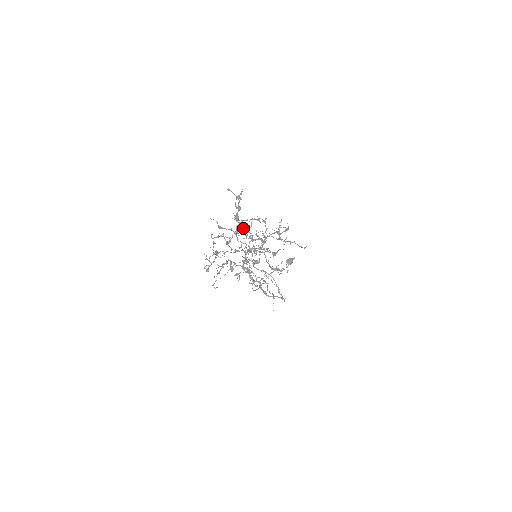
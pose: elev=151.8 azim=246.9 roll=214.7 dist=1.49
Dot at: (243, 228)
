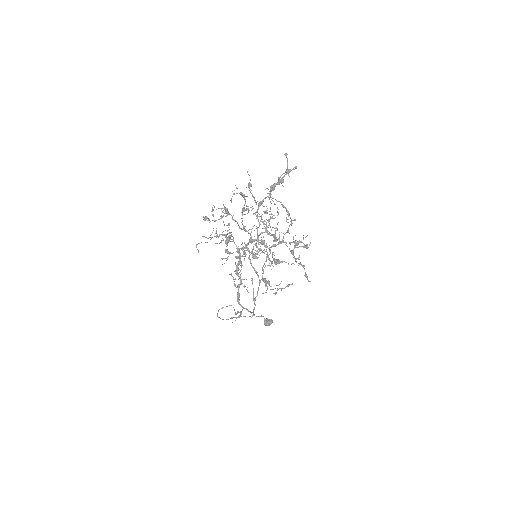
Dot at: occluded
